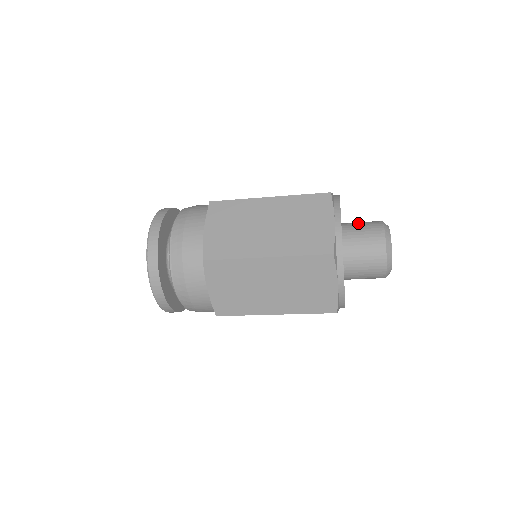
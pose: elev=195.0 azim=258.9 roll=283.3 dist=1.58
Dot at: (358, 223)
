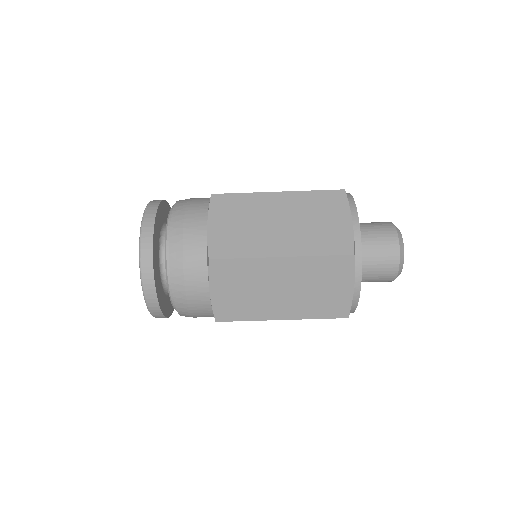
Dot at: occluded
